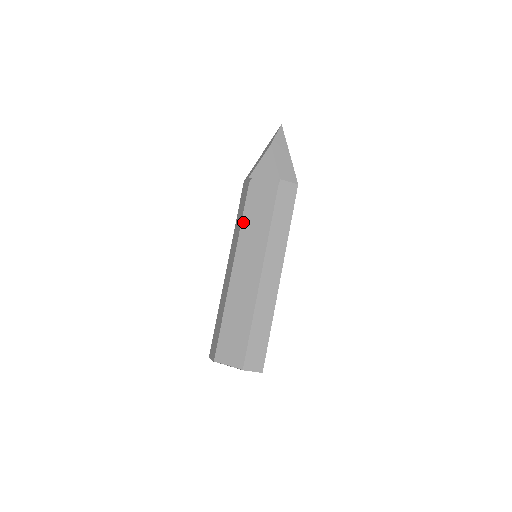
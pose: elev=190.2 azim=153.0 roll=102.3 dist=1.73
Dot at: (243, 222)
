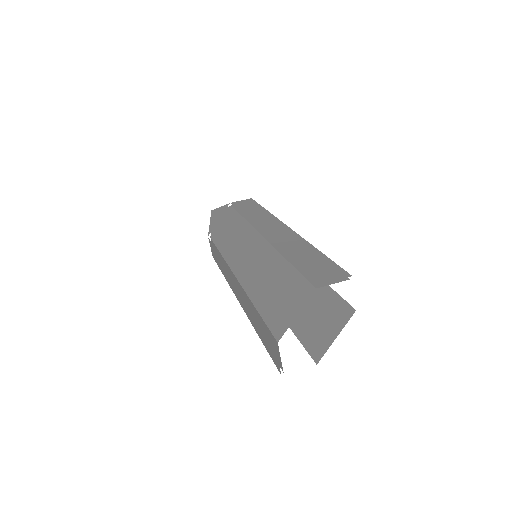
Dot at: (221, 250)
